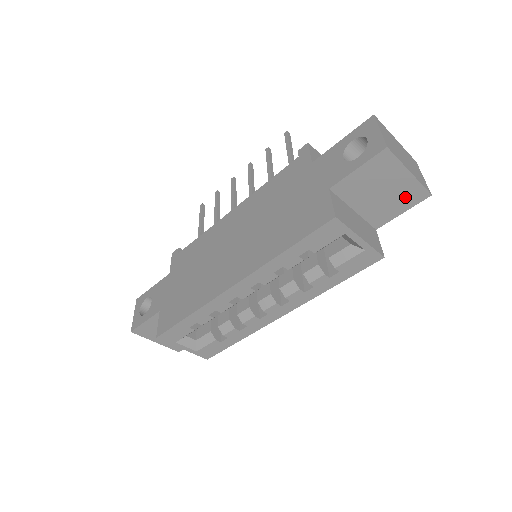
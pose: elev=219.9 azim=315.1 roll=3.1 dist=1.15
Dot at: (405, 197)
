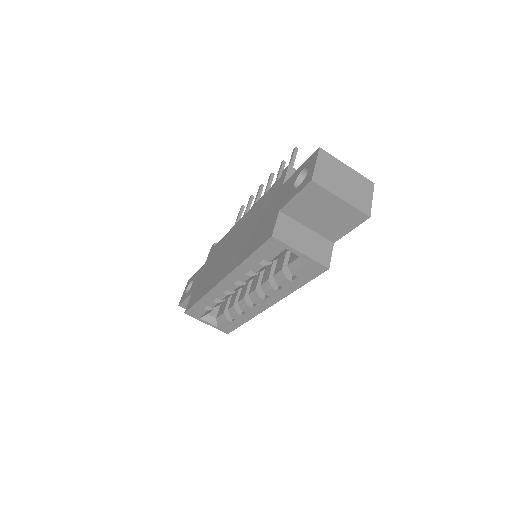
Dot at: (347, 218)
